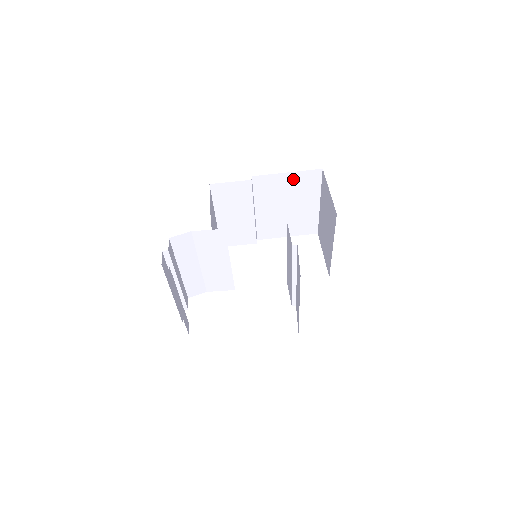
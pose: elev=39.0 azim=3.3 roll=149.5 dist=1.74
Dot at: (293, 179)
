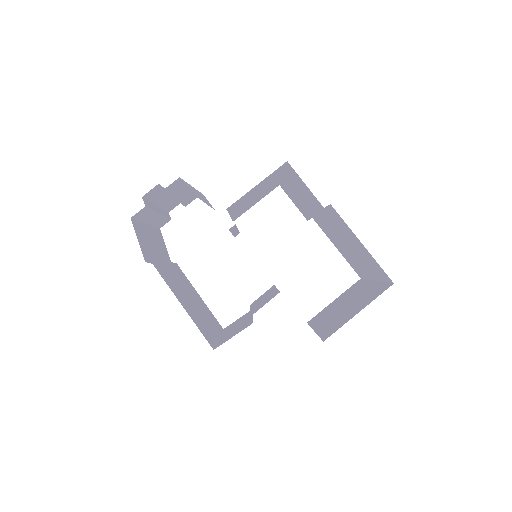
Dot at: (364, 250)
